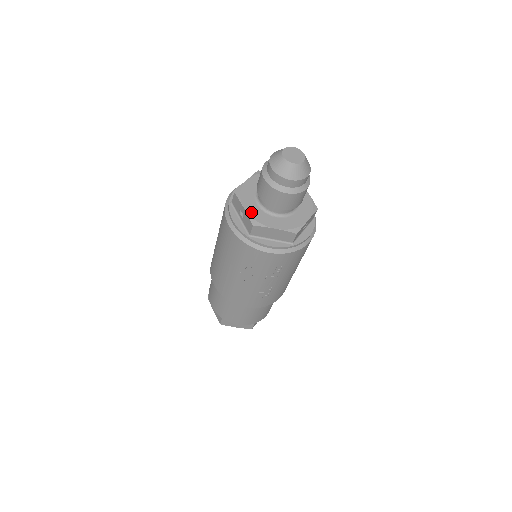
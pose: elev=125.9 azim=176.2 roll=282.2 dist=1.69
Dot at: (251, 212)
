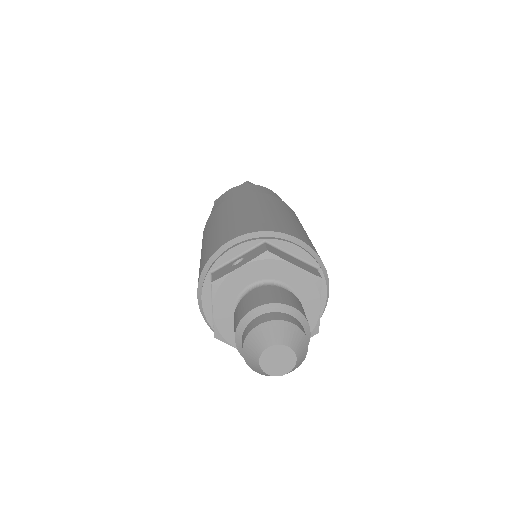
Dot at: (220, 321)
